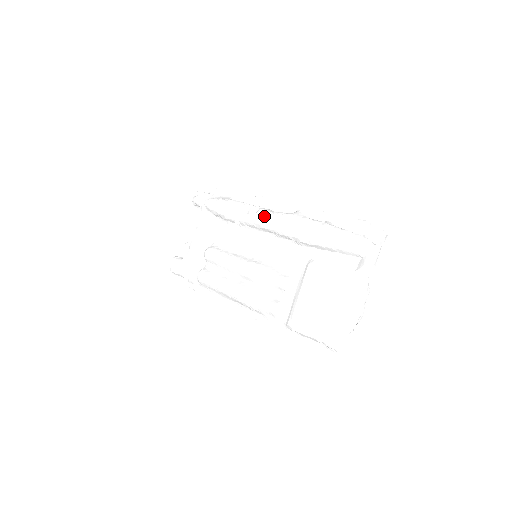
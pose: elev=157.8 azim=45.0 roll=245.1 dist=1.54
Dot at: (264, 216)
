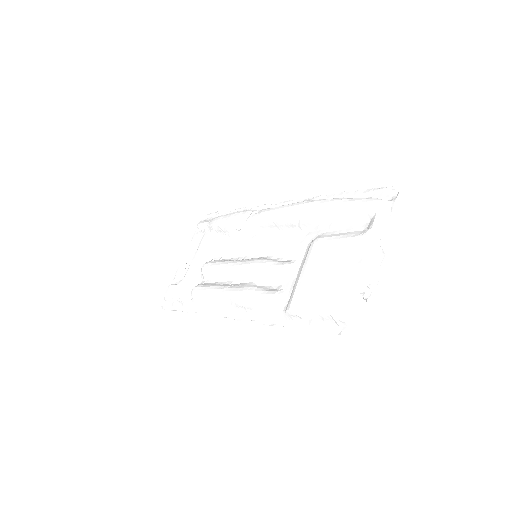
Dot at: (266, 212)
